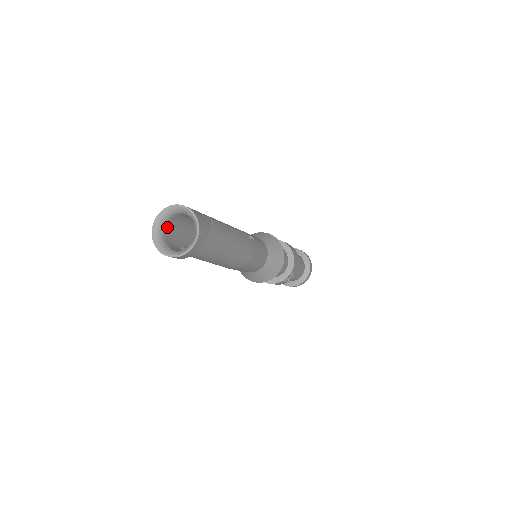
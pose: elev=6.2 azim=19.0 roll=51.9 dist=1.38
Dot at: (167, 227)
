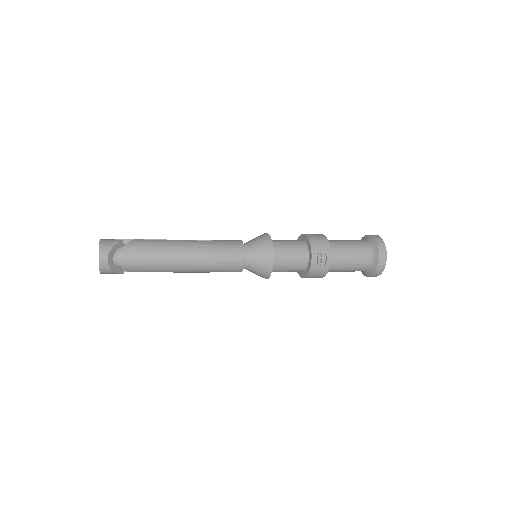
Dot at: occluded
